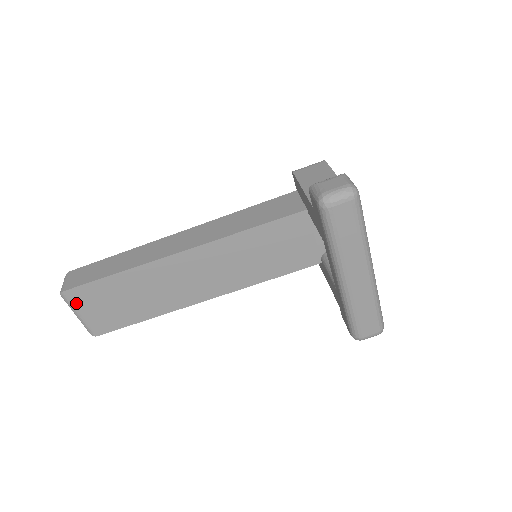
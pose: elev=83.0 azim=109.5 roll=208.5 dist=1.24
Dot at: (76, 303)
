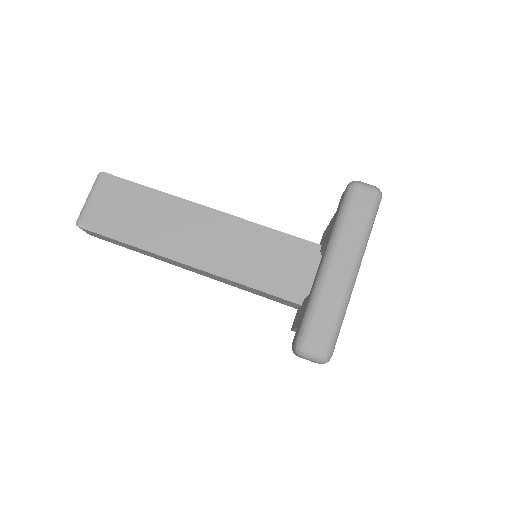
Dot at: (100, 188)
